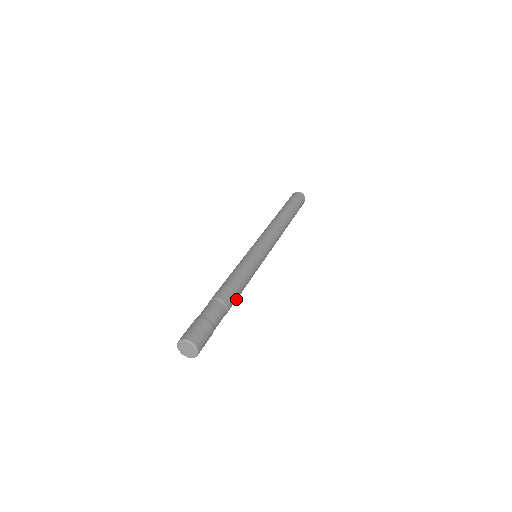
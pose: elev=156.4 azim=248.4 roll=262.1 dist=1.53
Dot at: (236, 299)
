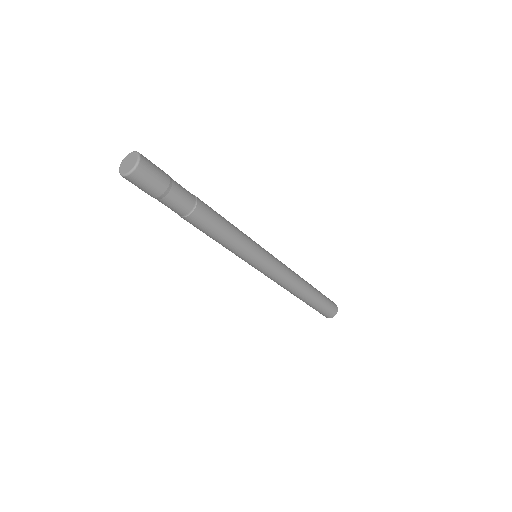
Dot at: (209, 225)
